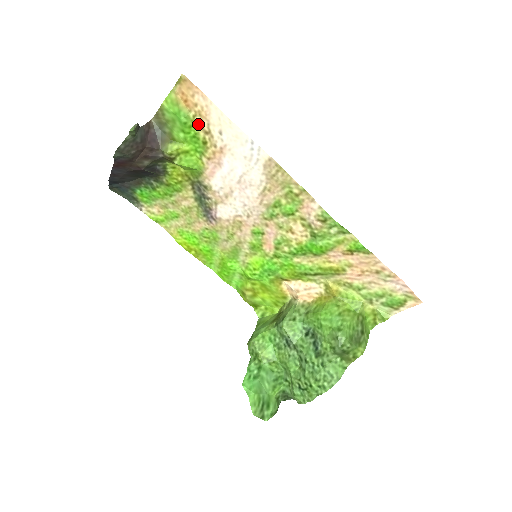
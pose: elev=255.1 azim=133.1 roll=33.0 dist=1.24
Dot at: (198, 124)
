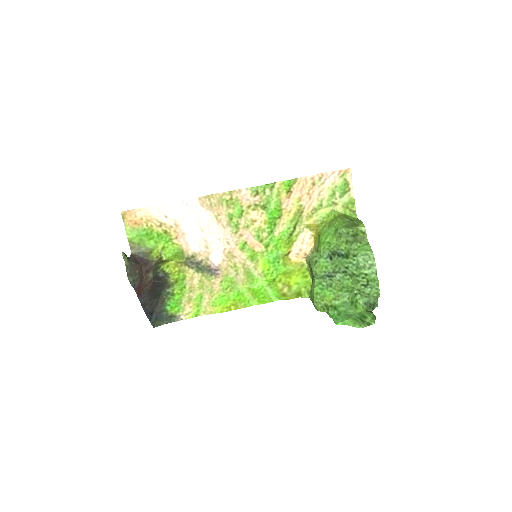
Dot at: (153, 227)
